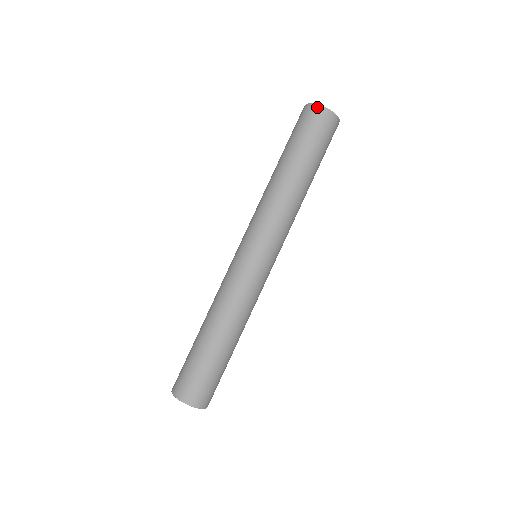
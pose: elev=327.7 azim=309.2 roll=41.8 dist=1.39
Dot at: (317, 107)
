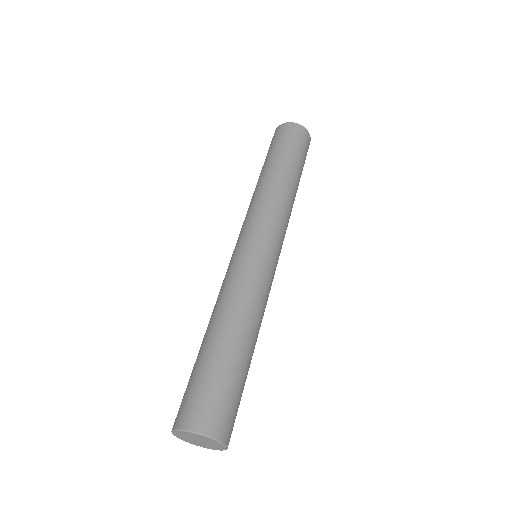
Dot at: (294, 124)
